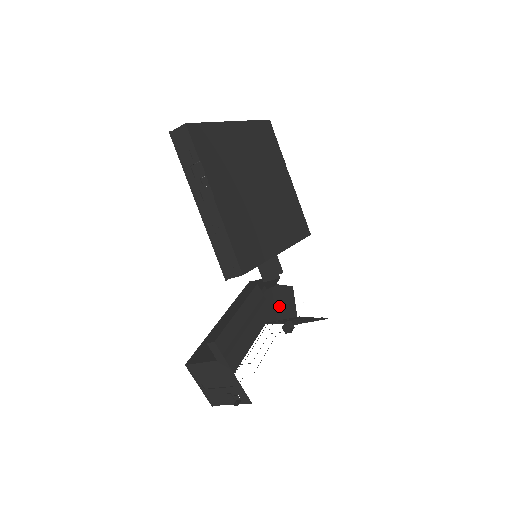
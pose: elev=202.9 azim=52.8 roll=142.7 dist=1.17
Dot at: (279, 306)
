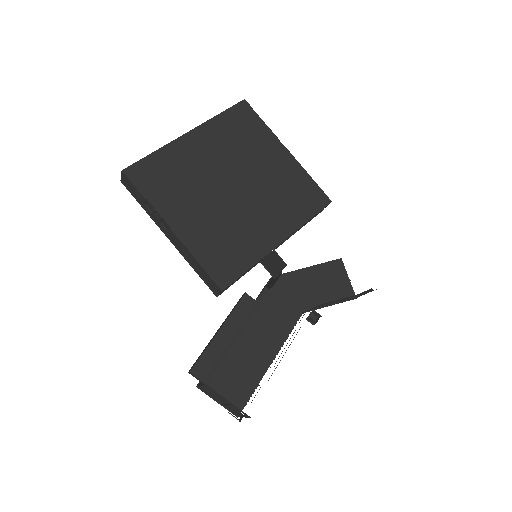
Dot at: (321, 288)
